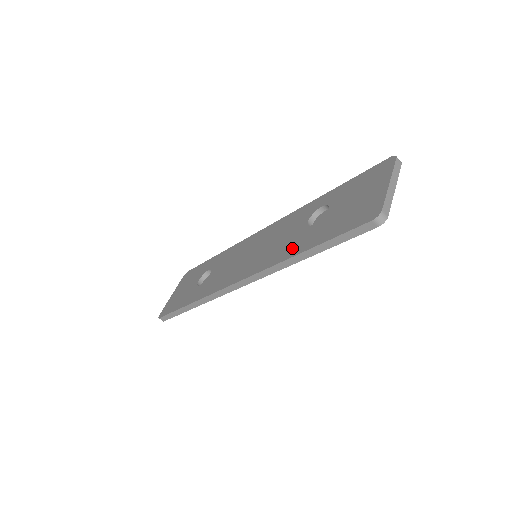
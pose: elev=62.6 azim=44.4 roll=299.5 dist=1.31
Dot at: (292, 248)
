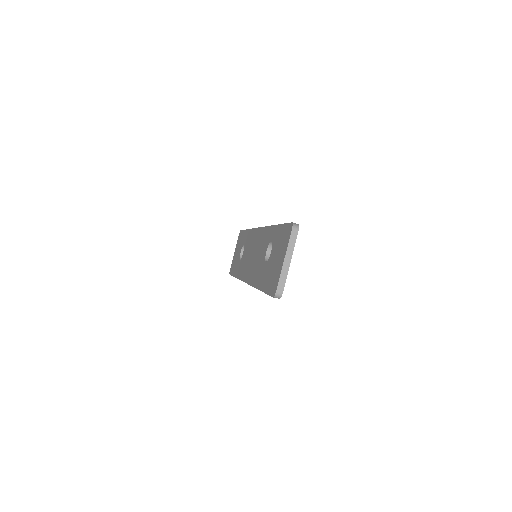
Dot at: (258, 278)
